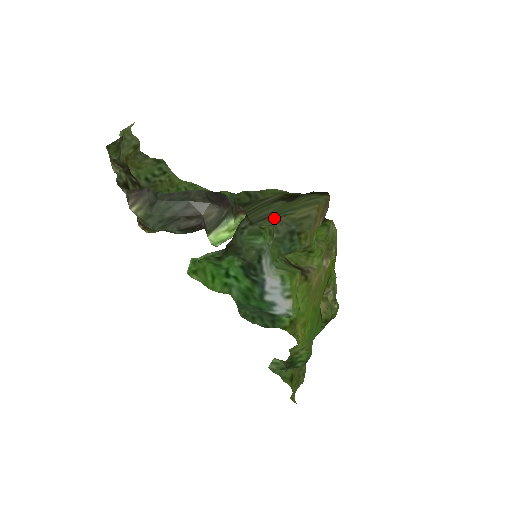
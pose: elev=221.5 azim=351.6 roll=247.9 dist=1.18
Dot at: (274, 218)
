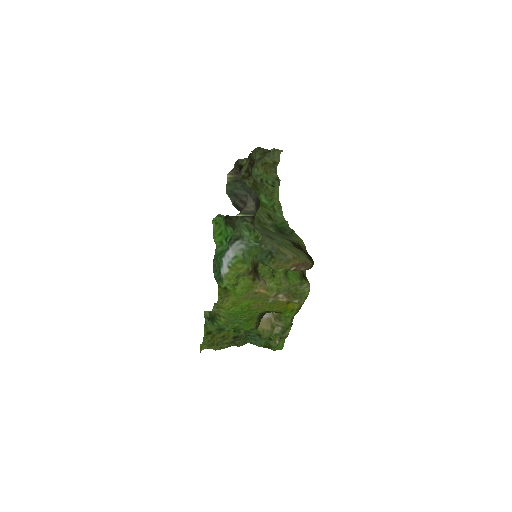
Dot at: (274, 241)
